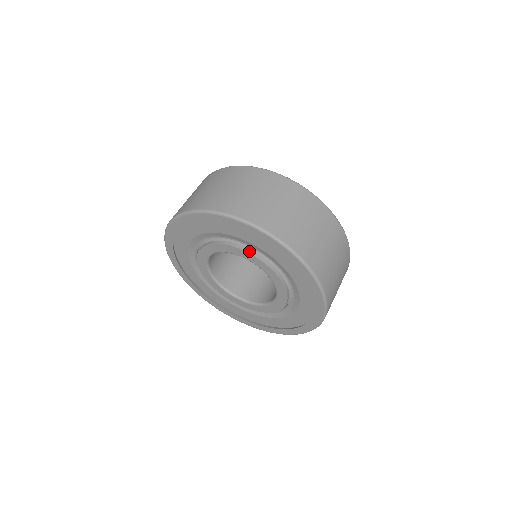
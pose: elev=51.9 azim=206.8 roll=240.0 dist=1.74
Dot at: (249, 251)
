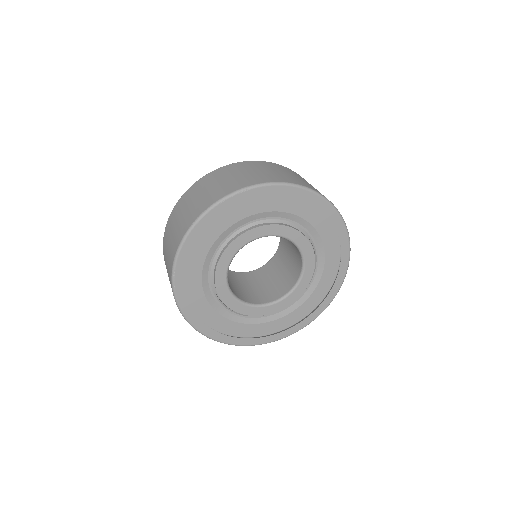
Dot at: (271, 223)
